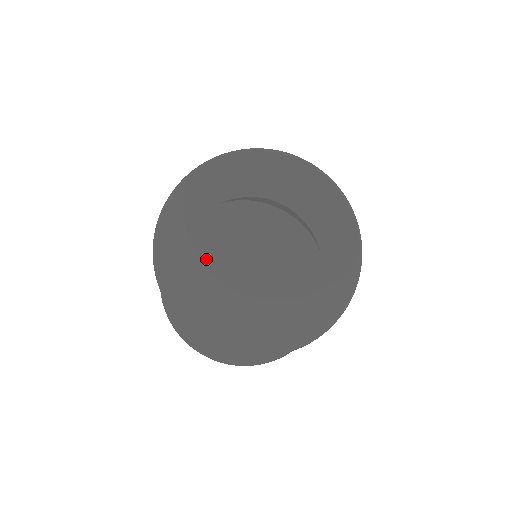
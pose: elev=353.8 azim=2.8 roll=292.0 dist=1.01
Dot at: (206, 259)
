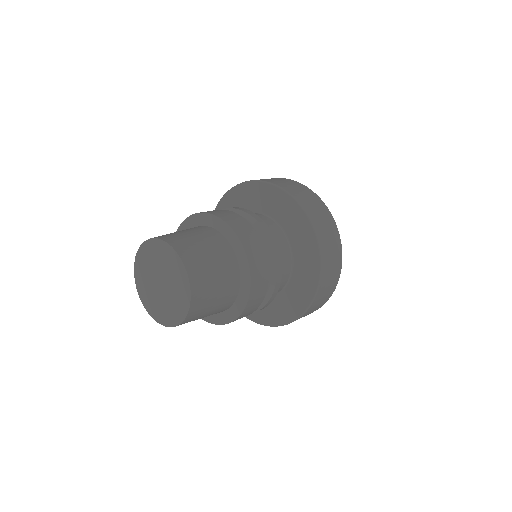
Dot at: (155, 259)
